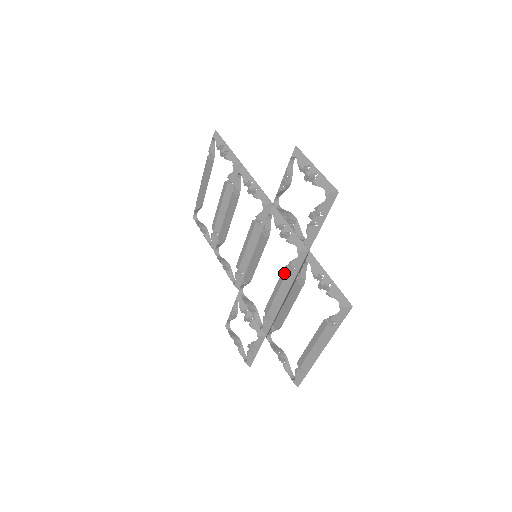
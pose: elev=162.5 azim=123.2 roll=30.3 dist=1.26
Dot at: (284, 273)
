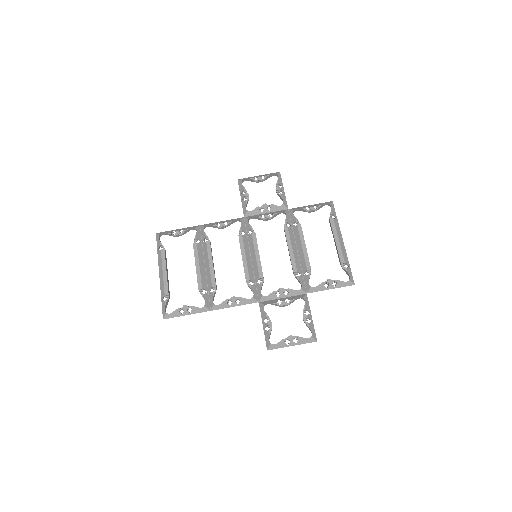
Dot at: (287, 231)
